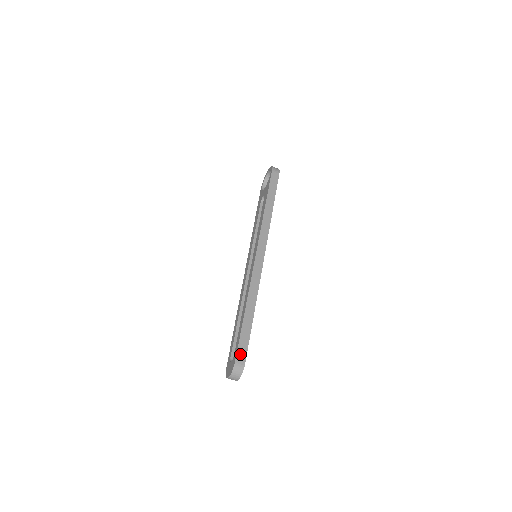
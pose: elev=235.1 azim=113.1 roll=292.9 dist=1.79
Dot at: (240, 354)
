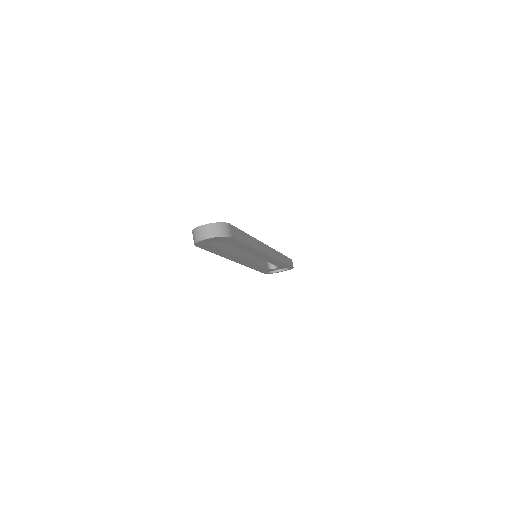
Dot at: (234, 230)
